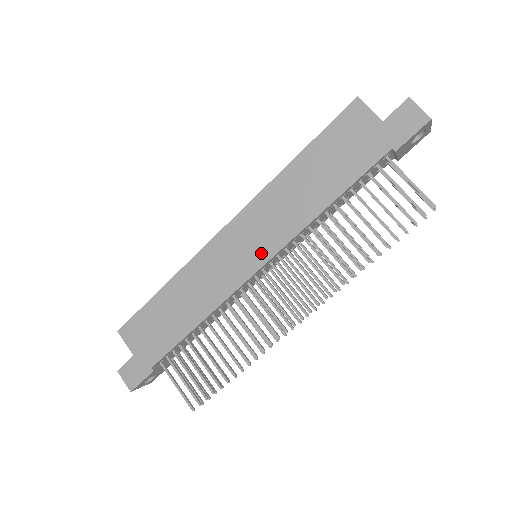
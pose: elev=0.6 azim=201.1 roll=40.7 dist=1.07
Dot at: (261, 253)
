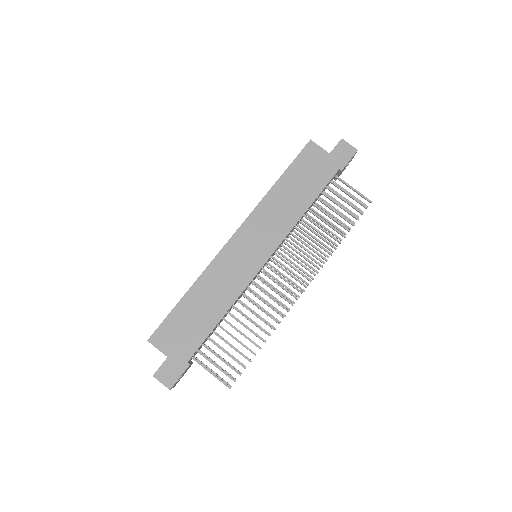
Dot at: (265, 249)
